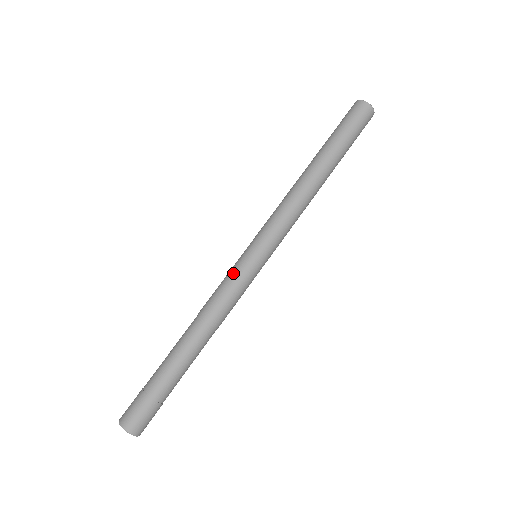
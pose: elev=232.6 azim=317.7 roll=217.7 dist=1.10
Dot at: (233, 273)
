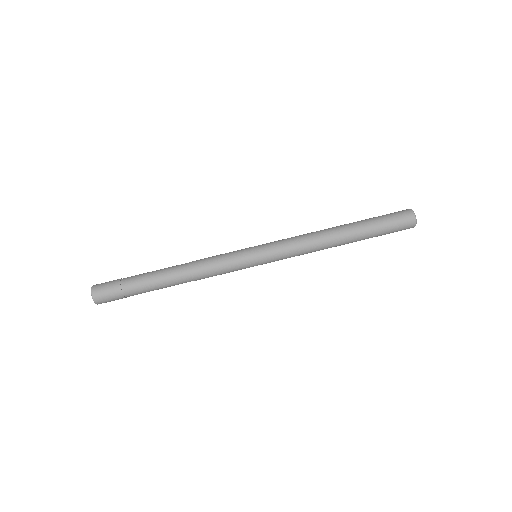
Dot at: (233, 260)
